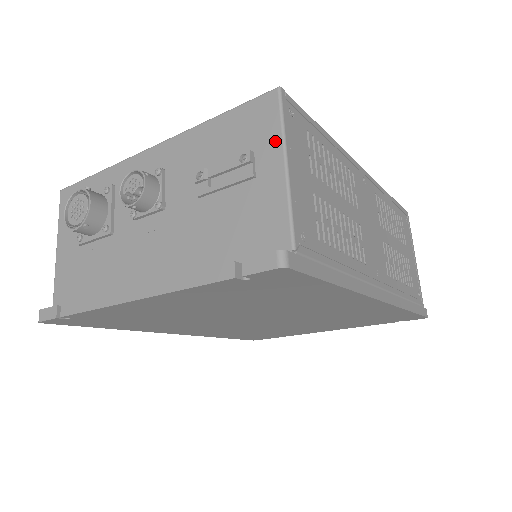
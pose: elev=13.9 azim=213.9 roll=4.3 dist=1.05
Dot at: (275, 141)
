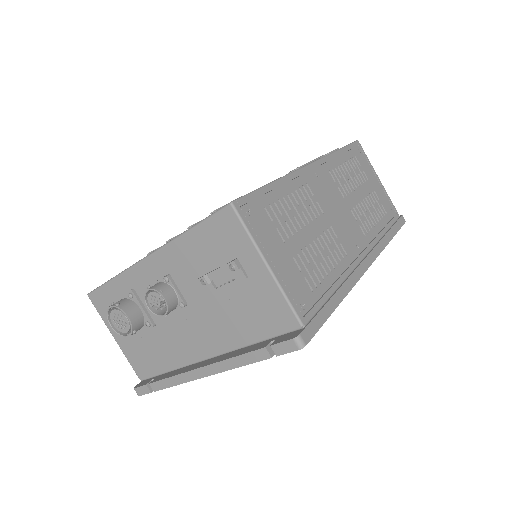
Dot at: (250, 249)
